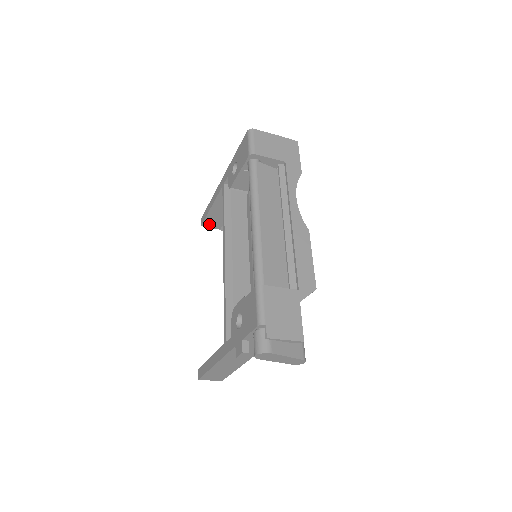
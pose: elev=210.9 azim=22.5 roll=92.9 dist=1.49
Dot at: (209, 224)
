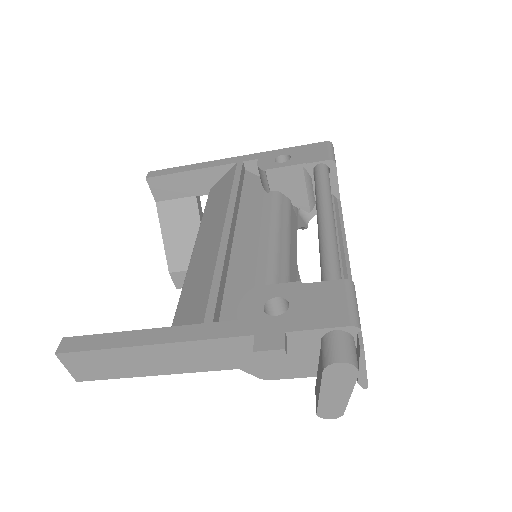
Dot at: (156, 185)
